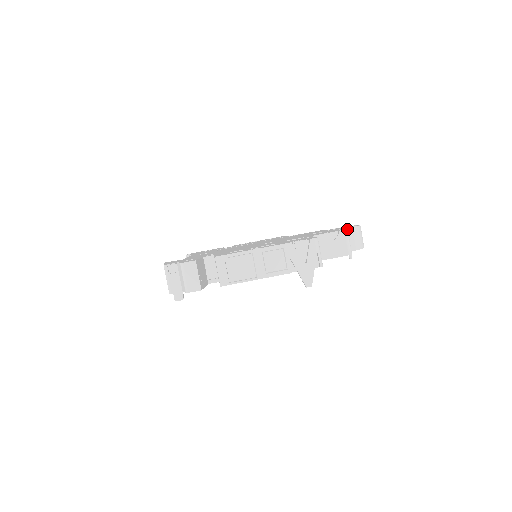
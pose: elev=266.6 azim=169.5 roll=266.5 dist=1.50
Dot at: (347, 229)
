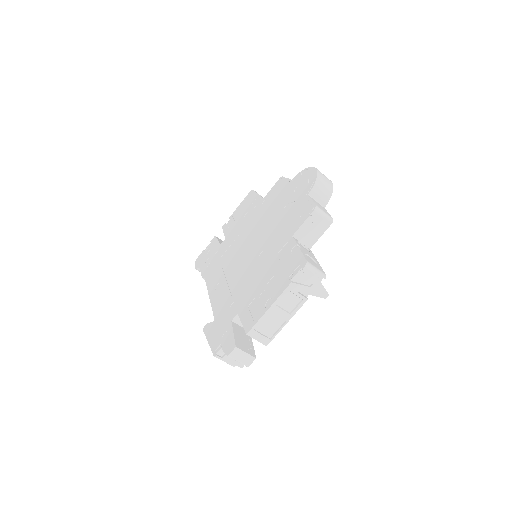
Dot at: (315, 206)
